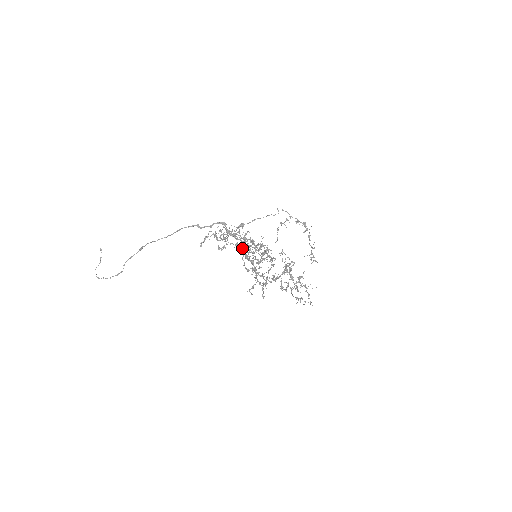
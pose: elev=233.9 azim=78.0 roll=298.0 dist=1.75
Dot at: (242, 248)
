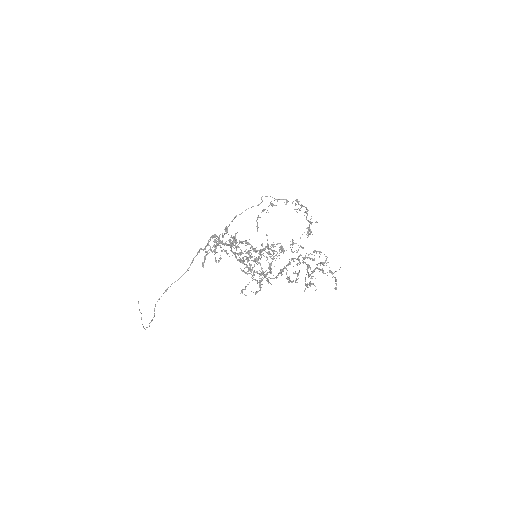
Dot at: occluded
